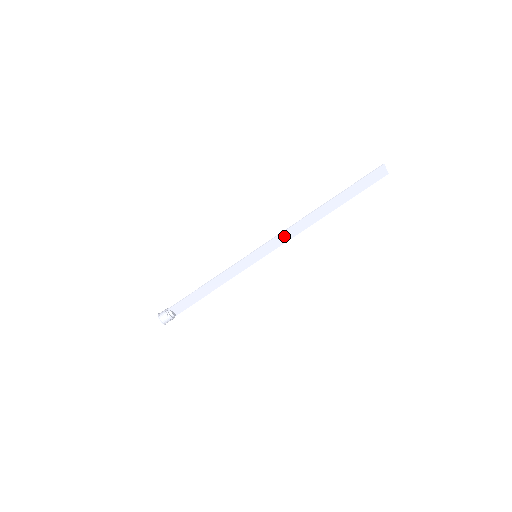
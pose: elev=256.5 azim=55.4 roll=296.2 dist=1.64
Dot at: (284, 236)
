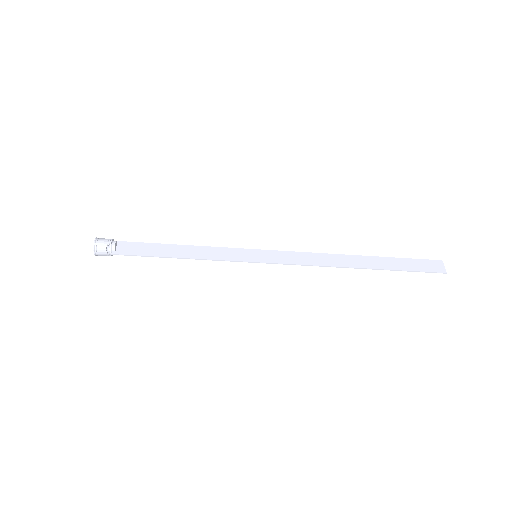
Dot at: (300, 260)
